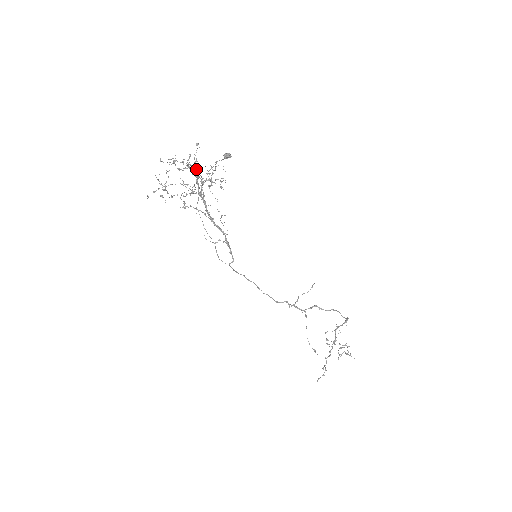
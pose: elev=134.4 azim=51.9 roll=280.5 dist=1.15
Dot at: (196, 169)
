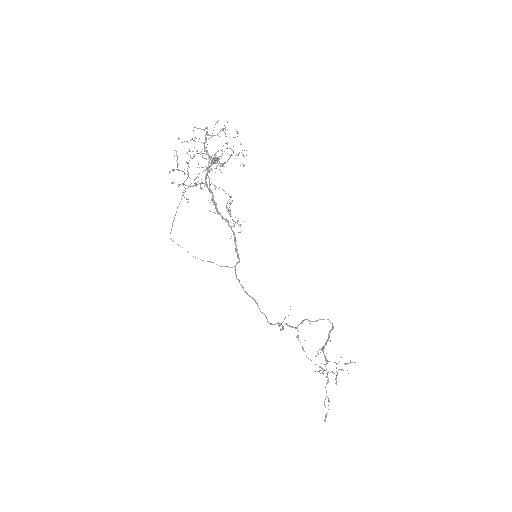
Dot at: occluded
